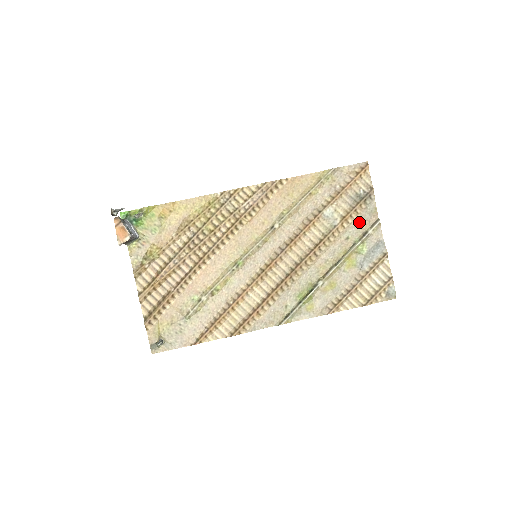
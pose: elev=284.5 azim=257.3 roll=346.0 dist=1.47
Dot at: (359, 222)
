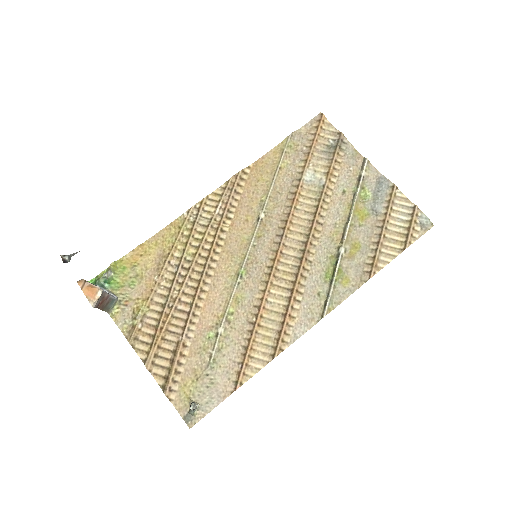
Dot at: (346, 171)
